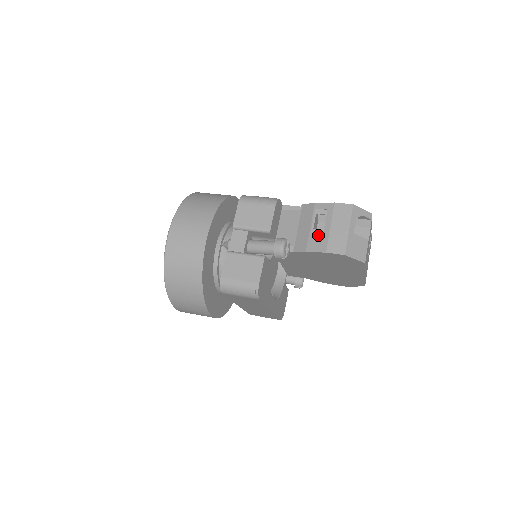
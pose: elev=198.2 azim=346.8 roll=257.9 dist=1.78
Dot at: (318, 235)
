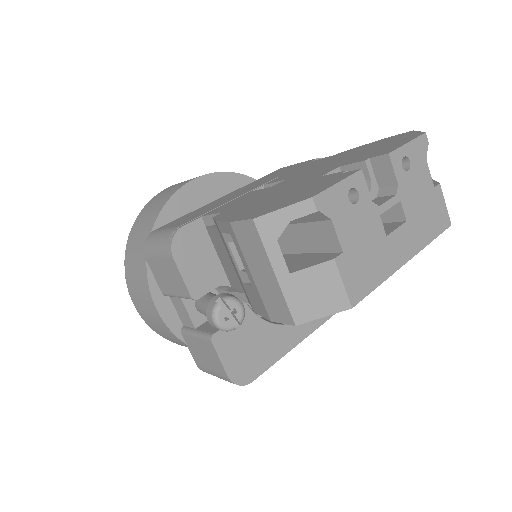
Dot at: (248, 286)
